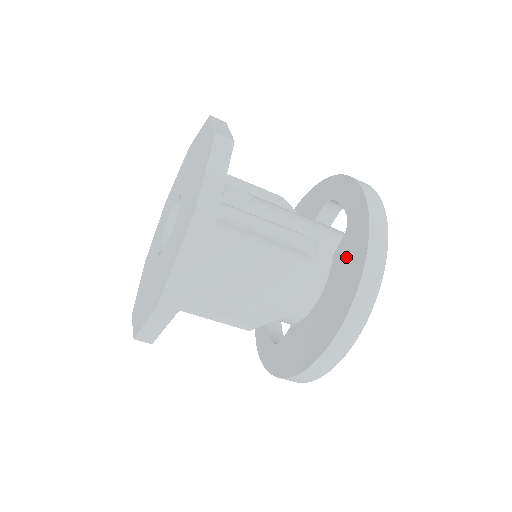
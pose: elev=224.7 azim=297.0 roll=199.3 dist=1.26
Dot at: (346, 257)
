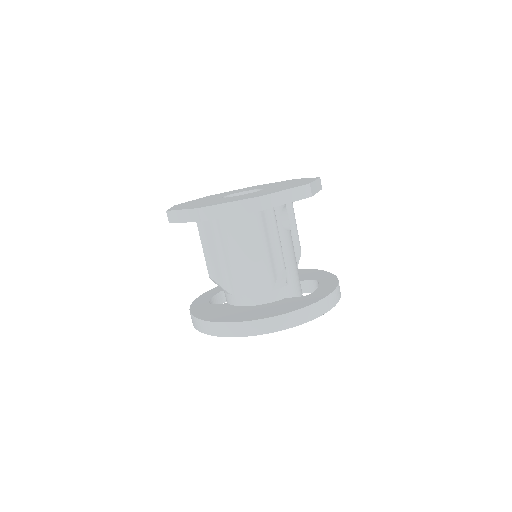
Dot at: (289, 303)
